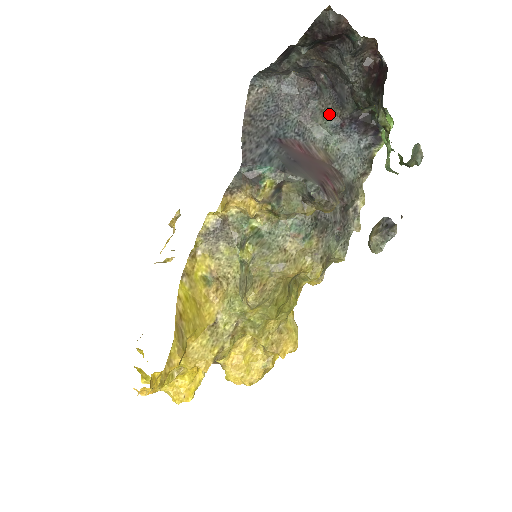
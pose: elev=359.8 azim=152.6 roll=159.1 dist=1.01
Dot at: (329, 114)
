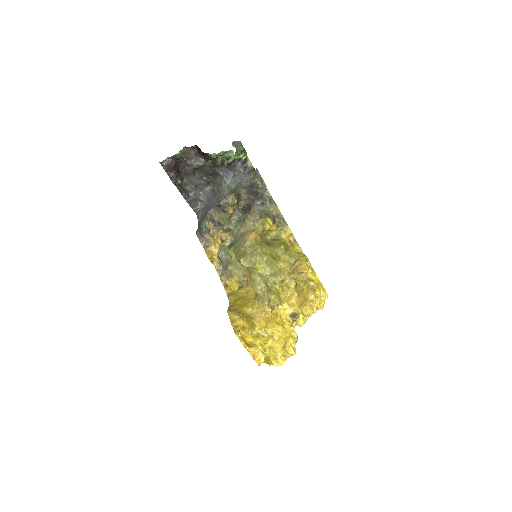
Dot at: (220, 182)
